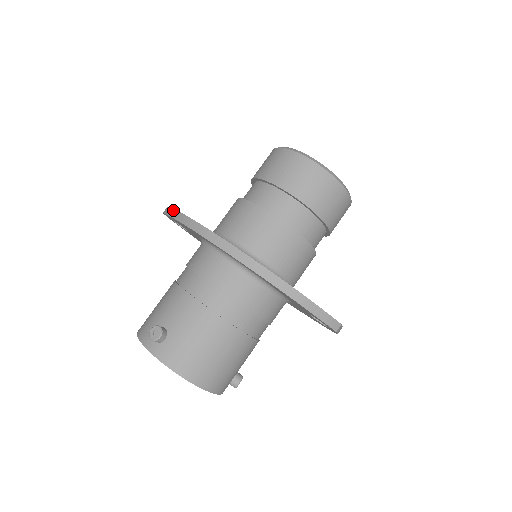
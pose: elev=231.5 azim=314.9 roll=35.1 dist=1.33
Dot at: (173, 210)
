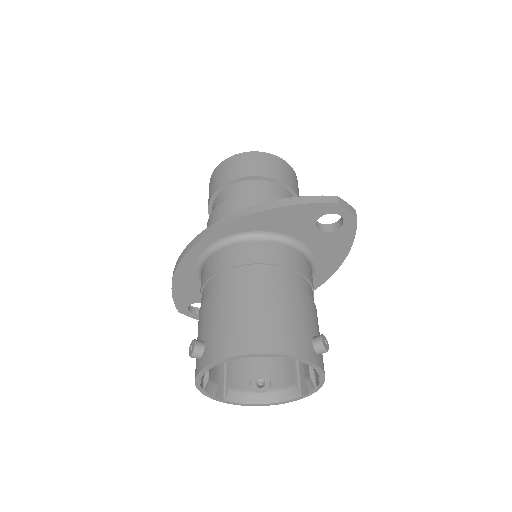
Dot at: occluded
